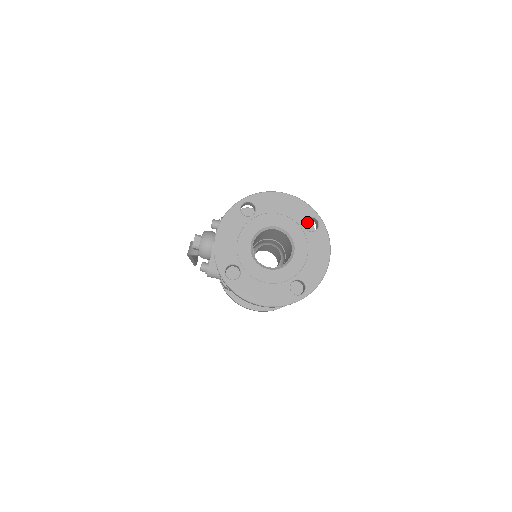
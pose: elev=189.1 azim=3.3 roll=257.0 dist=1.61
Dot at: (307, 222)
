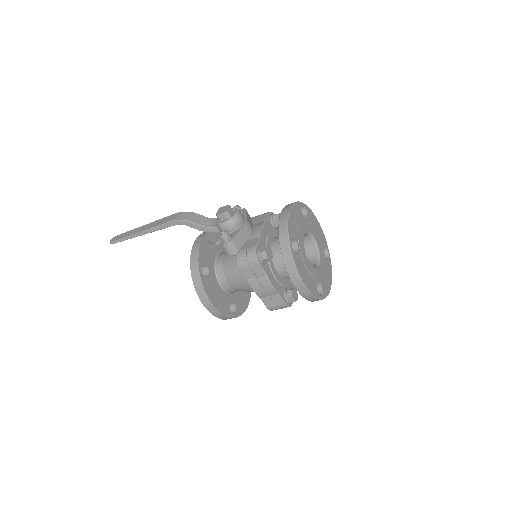
Dot at: occluded
